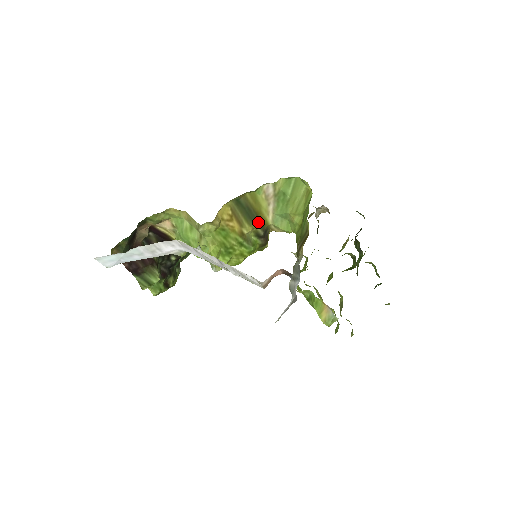
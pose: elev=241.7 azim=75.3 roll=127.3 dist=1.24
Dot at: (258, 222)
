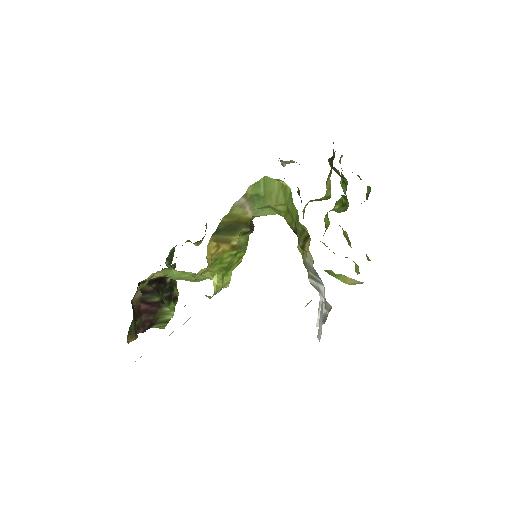
Dot at: (241, 226)
